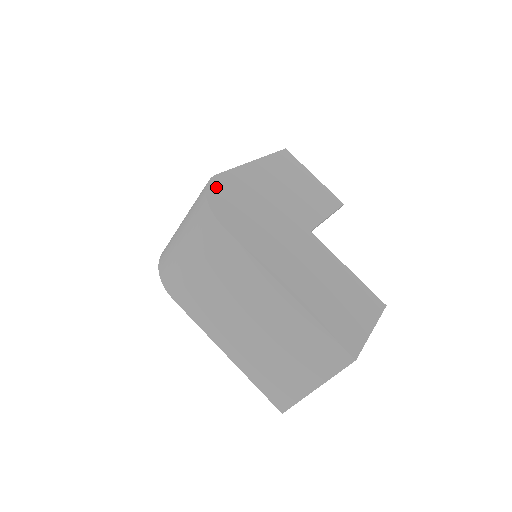
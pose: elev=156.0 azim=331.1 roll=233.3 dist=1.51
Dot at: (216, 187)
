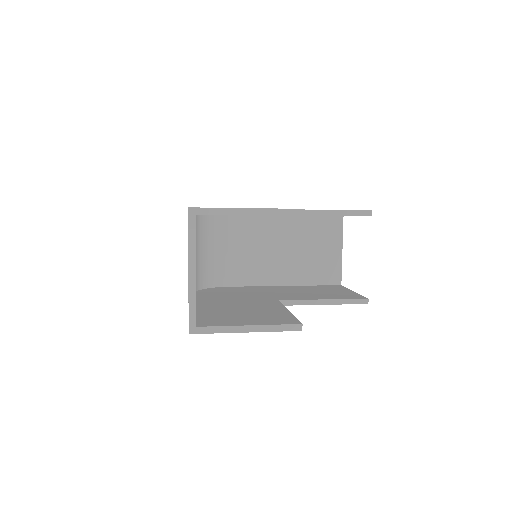
Dot at: occluded
